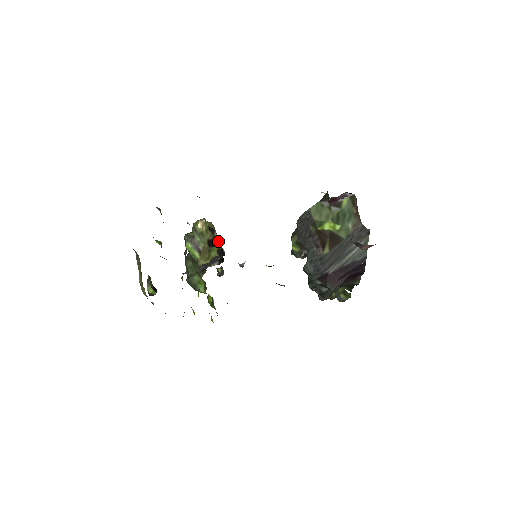
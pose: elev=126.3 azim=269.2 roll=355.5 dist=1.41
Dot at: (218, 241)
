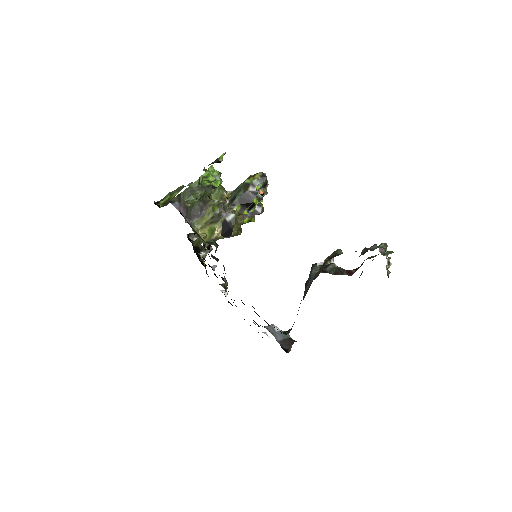
Dot at: (233, 236)
